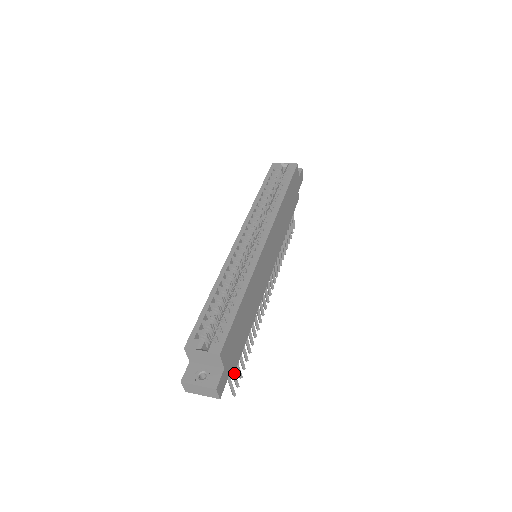
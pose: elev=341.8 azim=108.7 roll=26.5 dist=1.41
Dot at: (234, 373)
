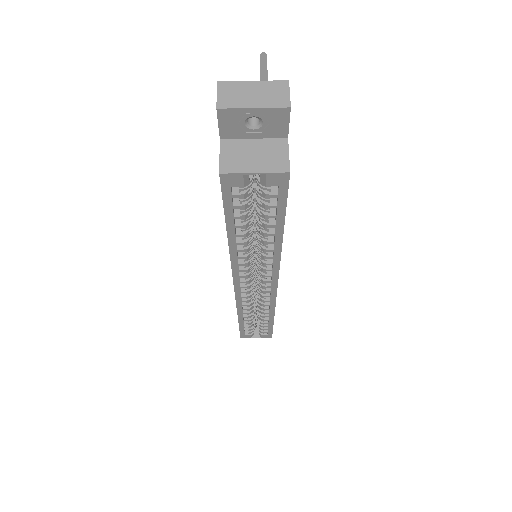
Dot at: occluded
